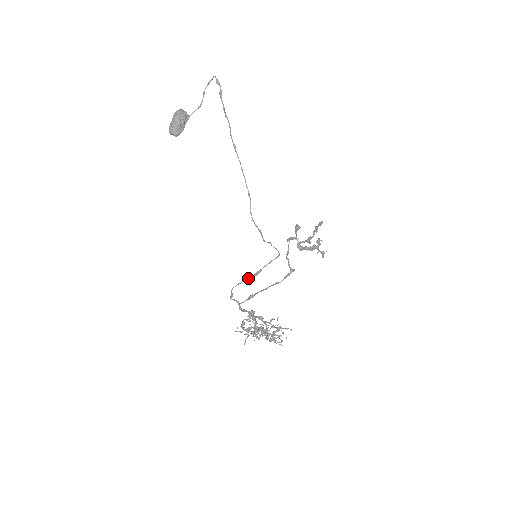
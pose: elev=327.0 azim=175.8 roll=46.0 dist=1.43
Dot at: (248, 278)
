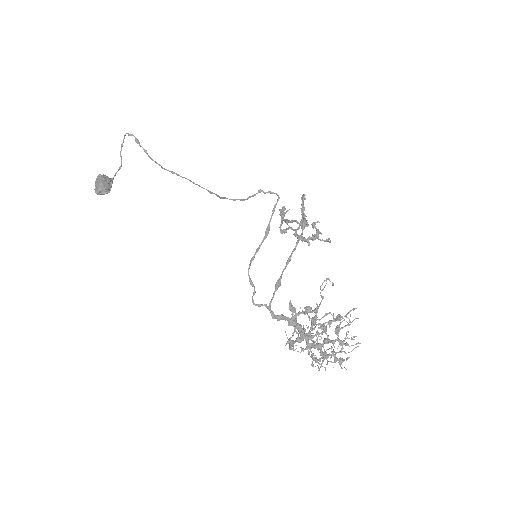
Dot at: occluded
